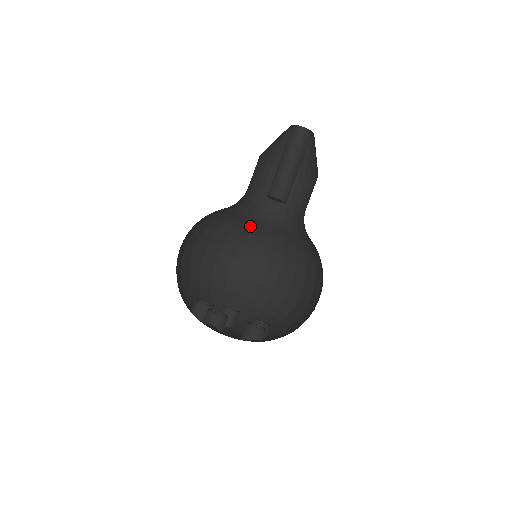
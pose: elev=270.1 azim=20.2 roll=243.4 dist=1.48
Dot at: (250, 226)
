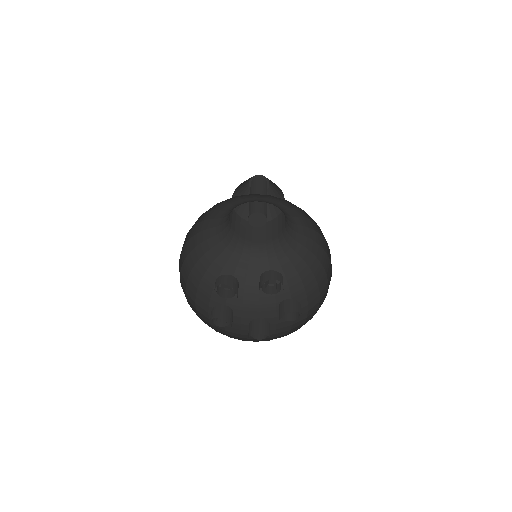
Dot at: (210, 248)
